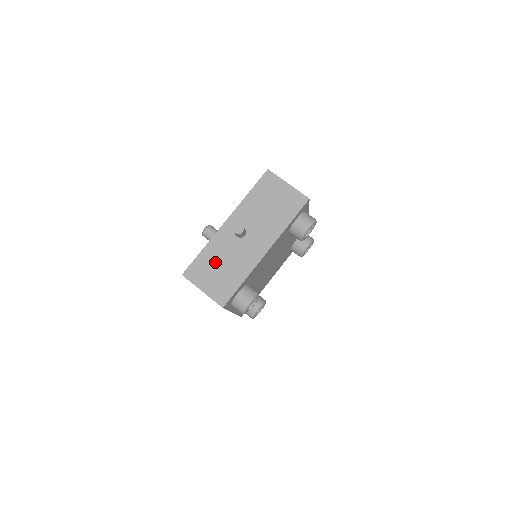
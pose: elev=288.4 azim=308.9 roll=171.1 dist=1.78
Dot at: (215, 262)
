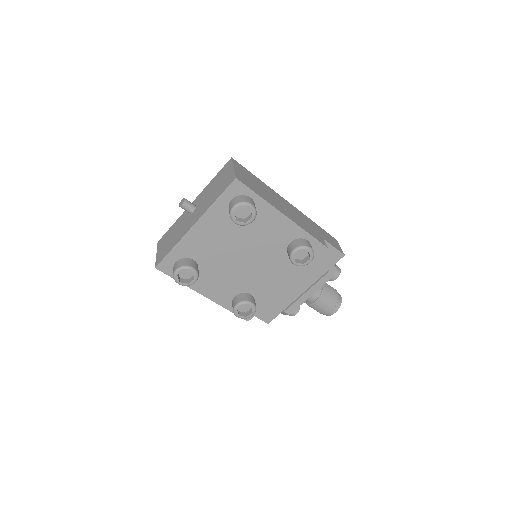
Dot at: (172, 233)
